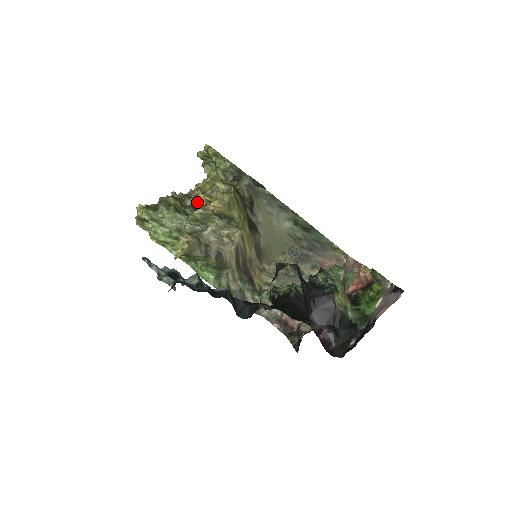
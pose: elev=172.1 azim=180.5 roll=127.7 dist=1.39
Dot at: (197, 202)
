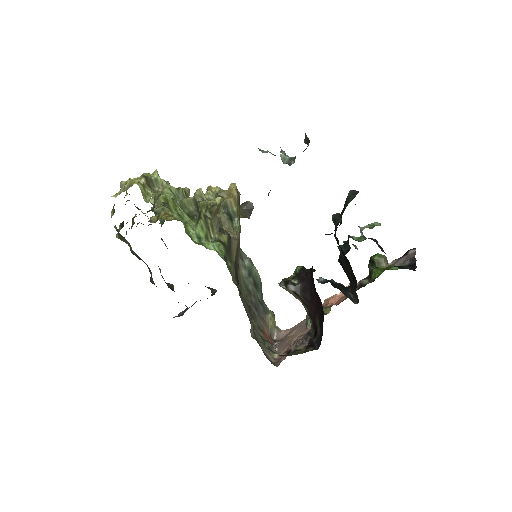
Dot at: occluded
